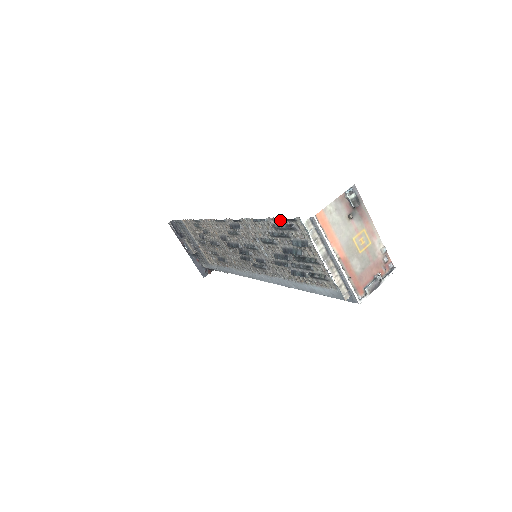
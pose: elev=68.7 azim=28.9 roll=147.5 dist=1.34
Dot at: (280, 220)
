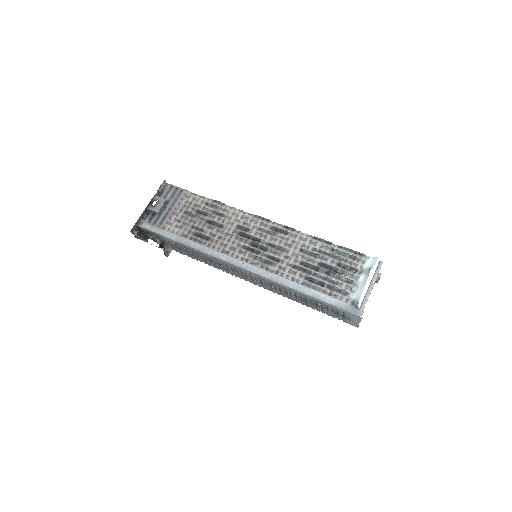
Dot at: (347, 250)
